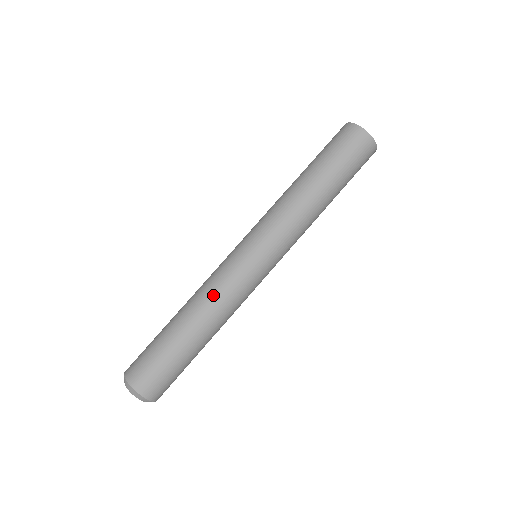
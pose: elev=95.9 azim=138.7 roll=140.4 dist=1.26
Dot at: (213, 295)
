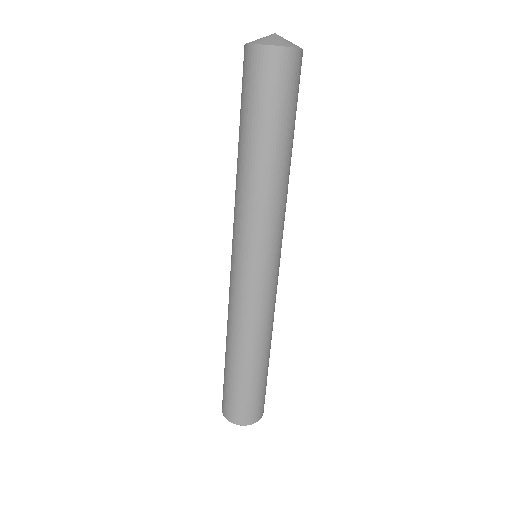
Dot at: (245, 325)
